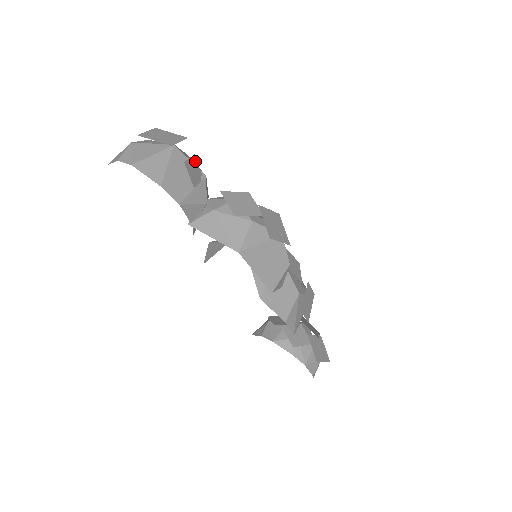
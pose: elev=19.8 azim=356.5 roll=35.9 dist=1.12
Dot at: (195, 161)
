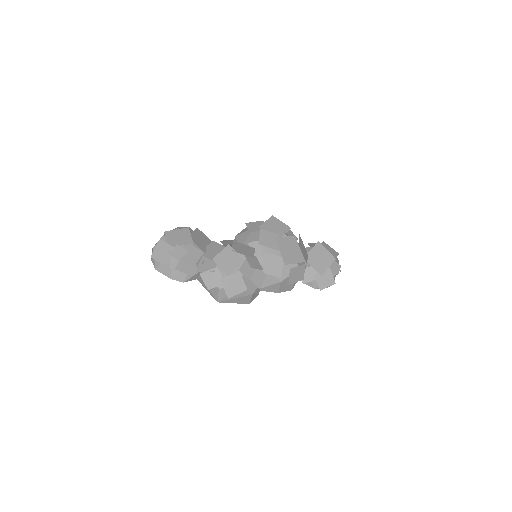
Dot at: (183, 259)
